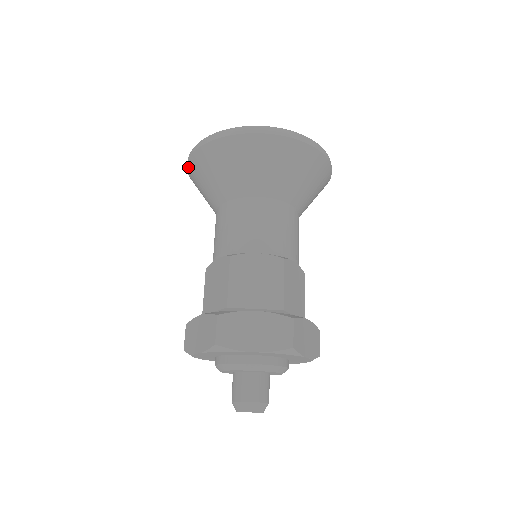
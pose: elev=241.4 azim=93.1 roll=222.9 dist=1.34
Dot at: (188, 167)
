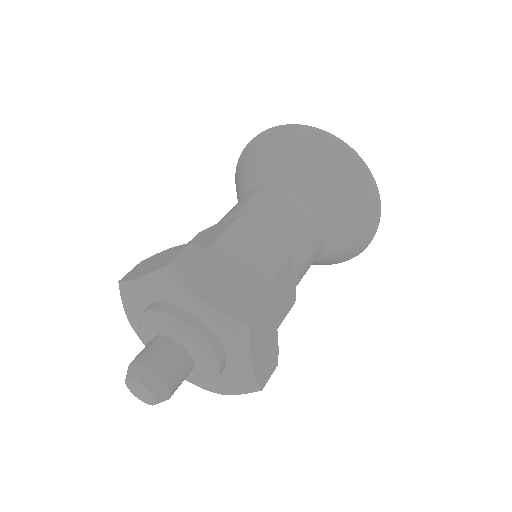
Dot at: (244, 150)
